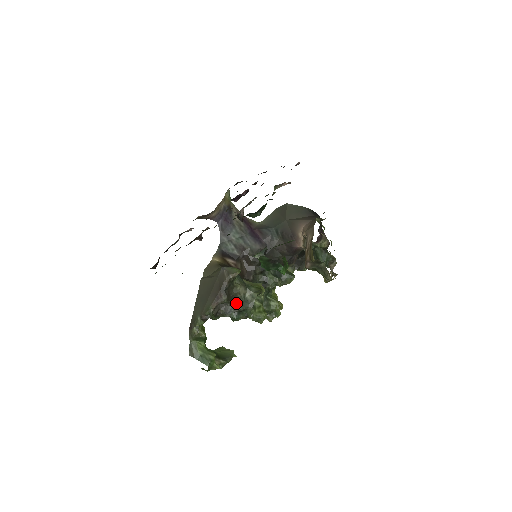
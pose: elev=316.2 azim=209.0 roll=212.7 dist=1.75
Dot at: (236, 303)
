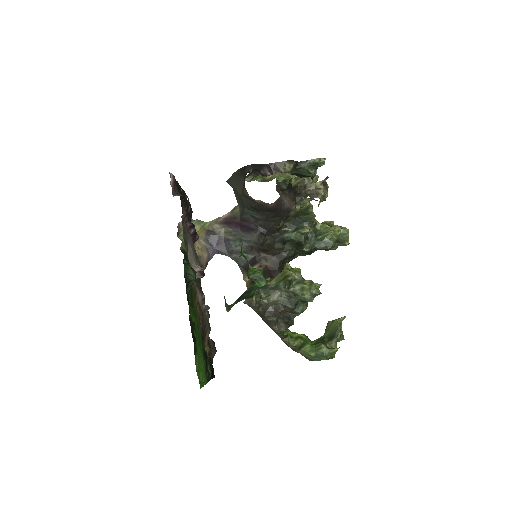
Dot at: (284, 308)
